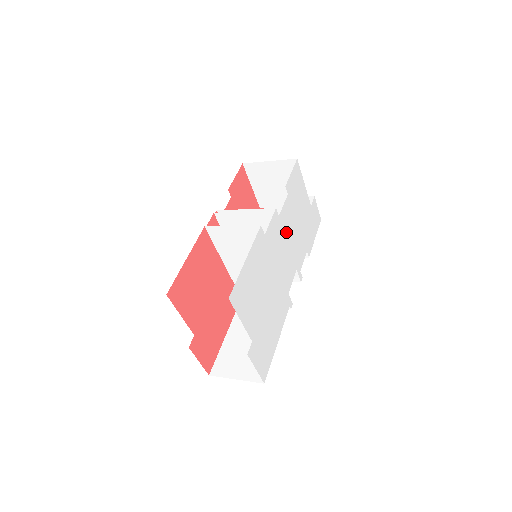
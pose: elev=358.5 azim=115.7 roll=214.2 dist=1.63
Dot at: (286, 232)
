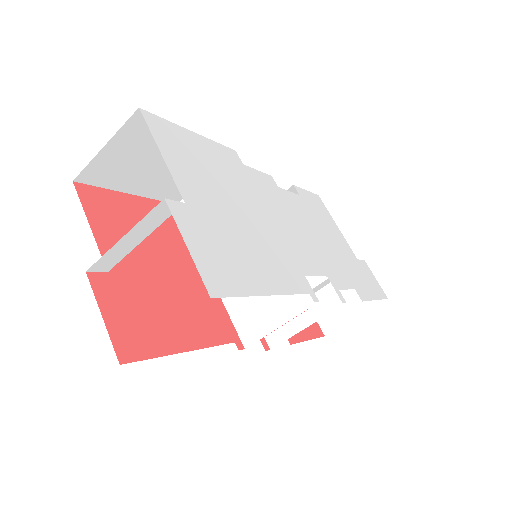
Dot at: (296, 216)
